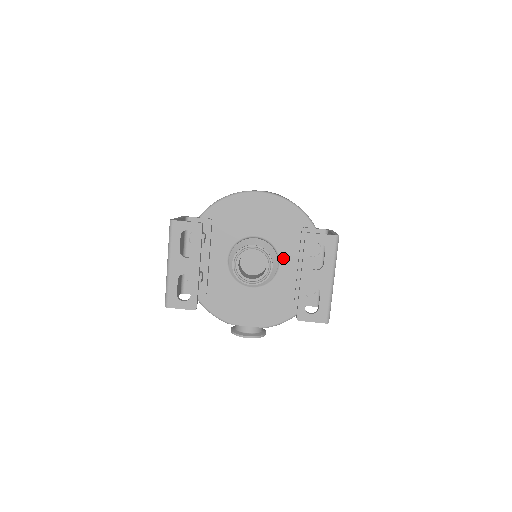
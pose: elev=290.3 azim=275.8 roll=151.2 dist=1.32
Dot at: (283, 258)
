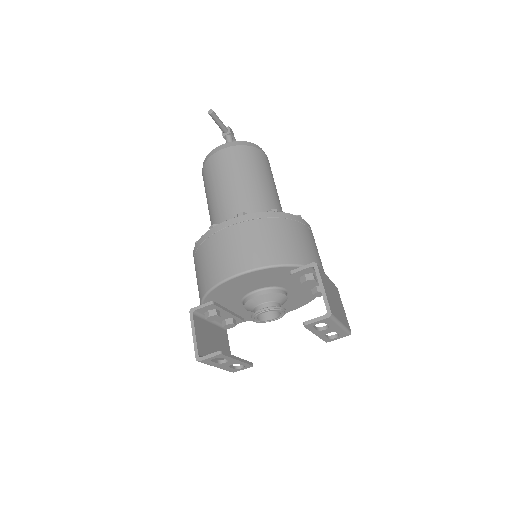
Dot at: (286, 287)
